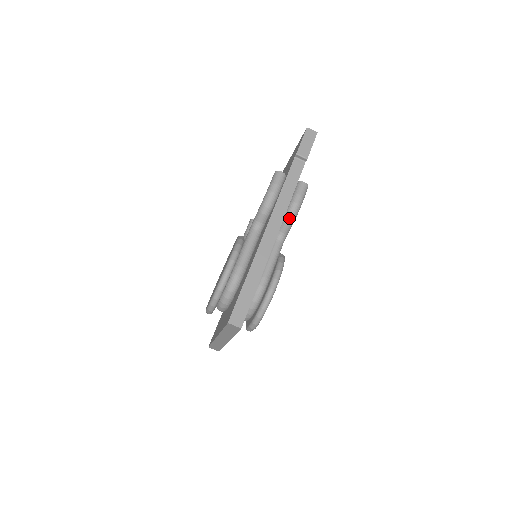
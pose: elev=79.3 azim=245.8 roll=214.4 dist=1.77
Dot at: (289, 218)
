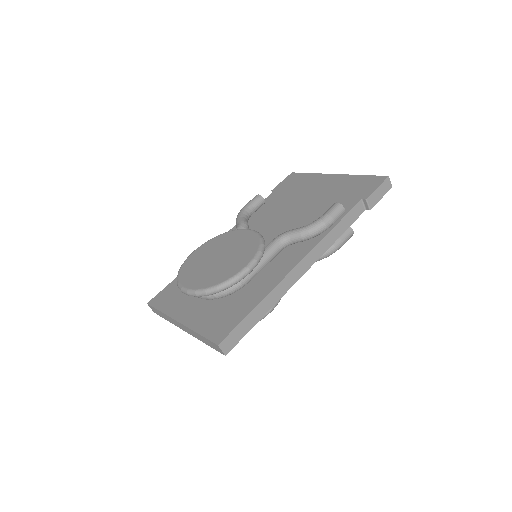
Dot at: occluded
